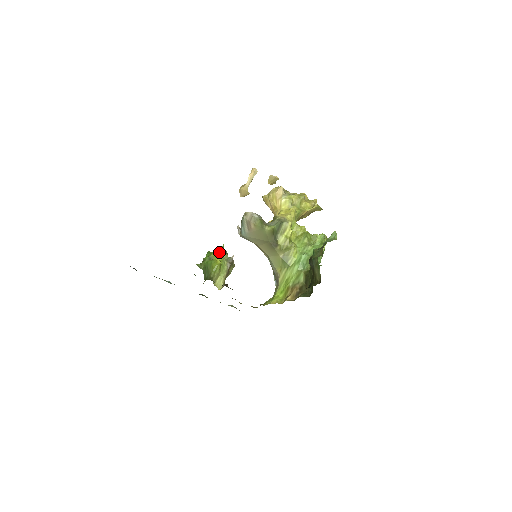
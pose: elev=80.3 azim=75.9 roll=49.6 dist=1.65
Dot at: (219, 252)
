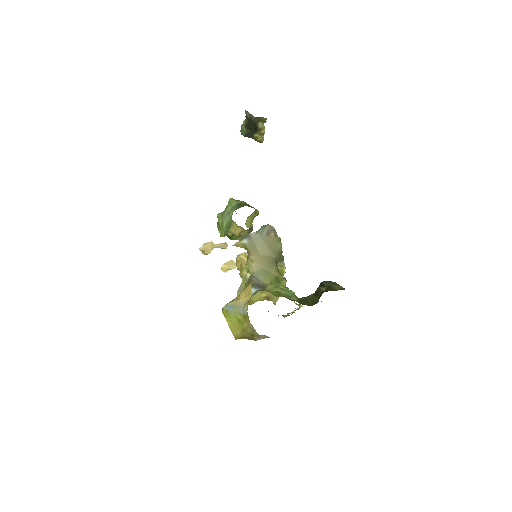
Dot at: occluded
